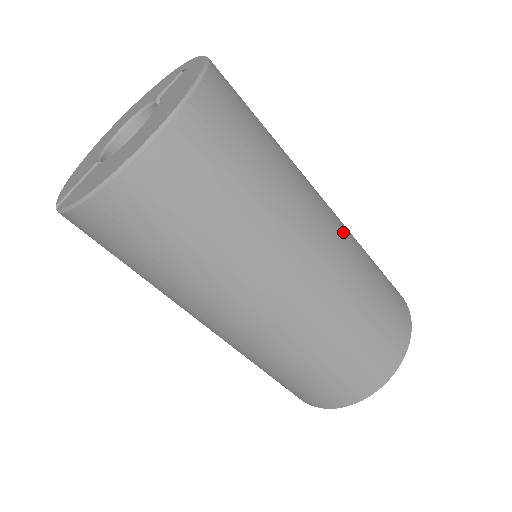
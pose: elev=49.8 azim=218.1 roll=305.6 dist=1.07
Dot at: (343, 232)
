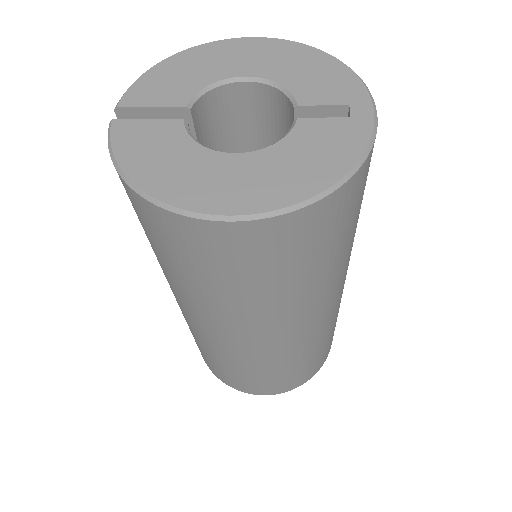
Dot at: (325, 321)
